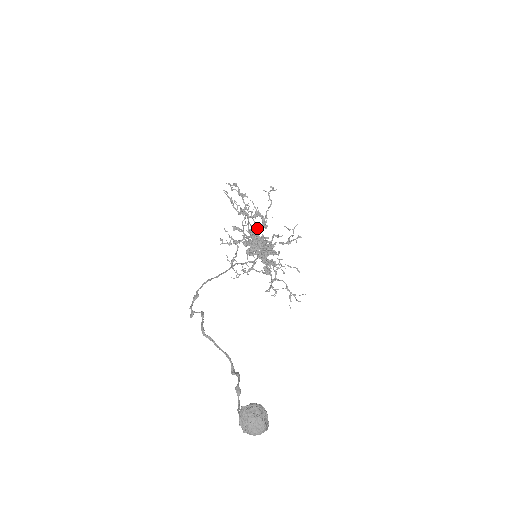
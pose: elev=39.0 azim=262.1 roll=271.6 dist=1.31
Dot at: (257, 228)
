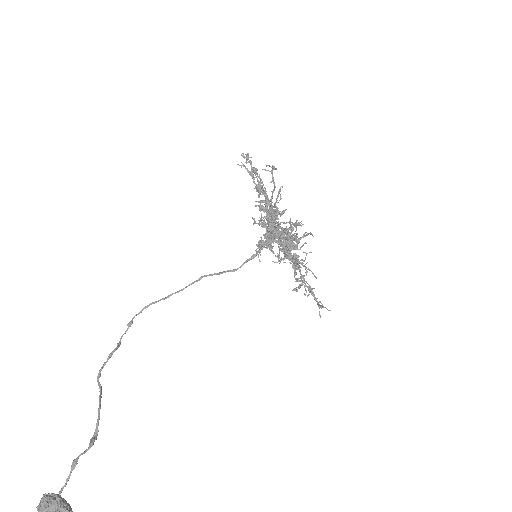
Dot at: (270, 215)
